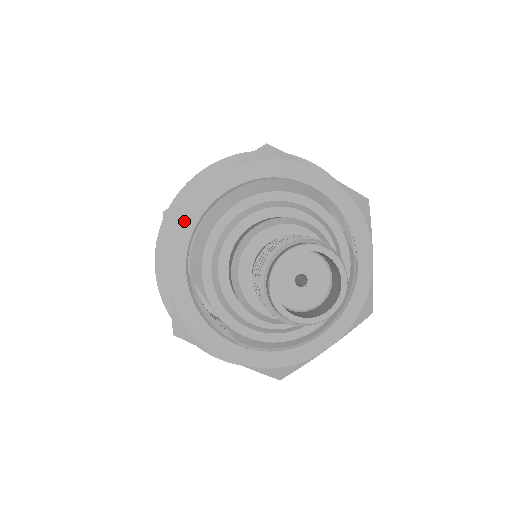
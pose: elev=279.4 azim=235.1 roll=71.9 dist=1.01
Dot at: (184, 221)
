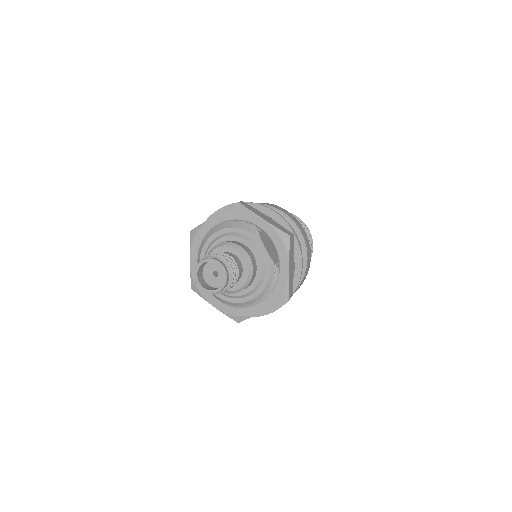
Dot at: (198, 236)
